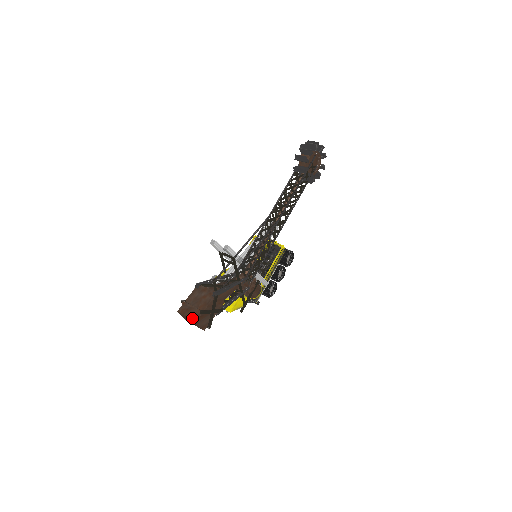
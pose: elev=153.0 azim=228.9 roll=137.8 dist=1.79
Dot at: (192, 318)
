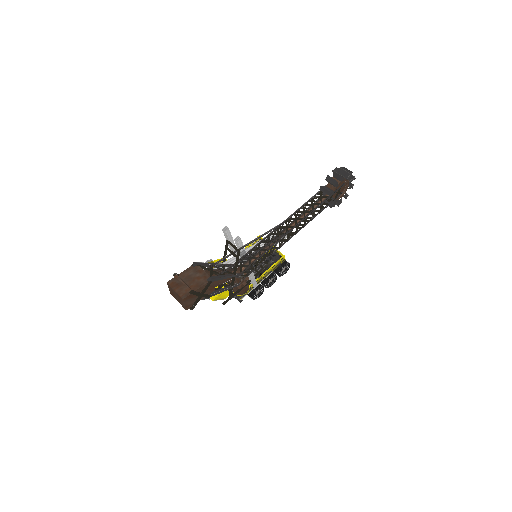
Dot at: (180, 294)
